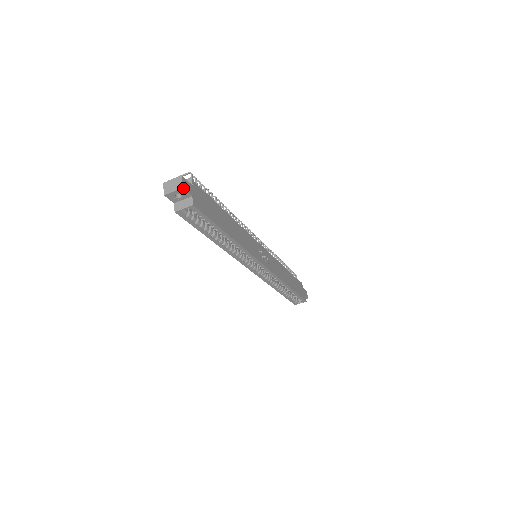
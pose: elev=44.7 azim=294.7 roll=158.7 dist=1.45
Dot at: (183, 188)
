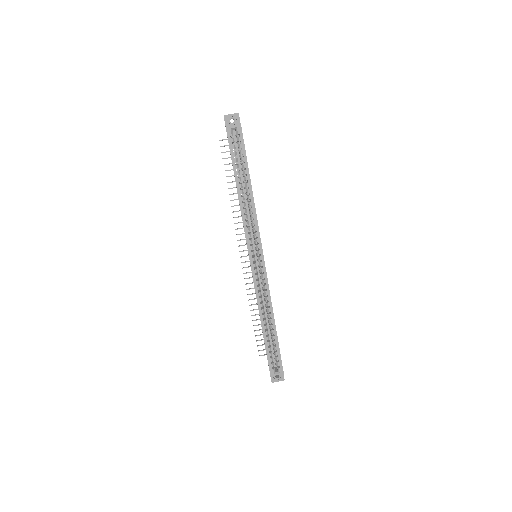
Dot at: occluded
